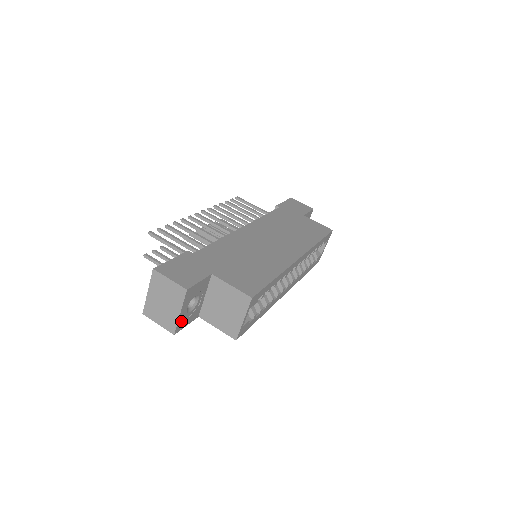
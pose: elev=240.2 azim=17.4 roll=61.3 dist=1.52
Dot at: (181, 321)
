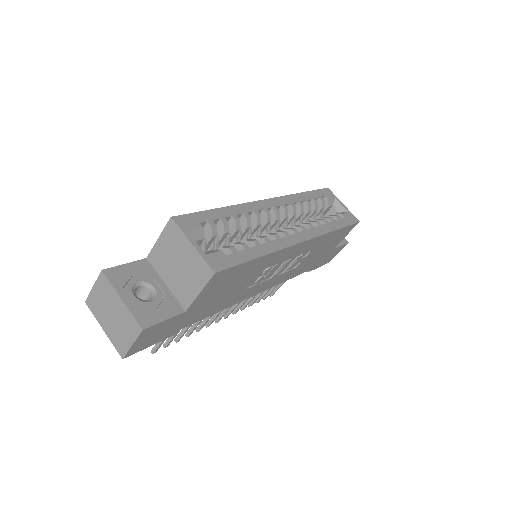
Dot at: (140, 312)
